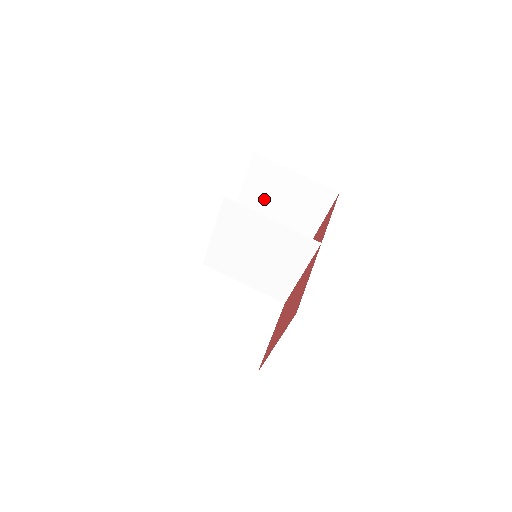
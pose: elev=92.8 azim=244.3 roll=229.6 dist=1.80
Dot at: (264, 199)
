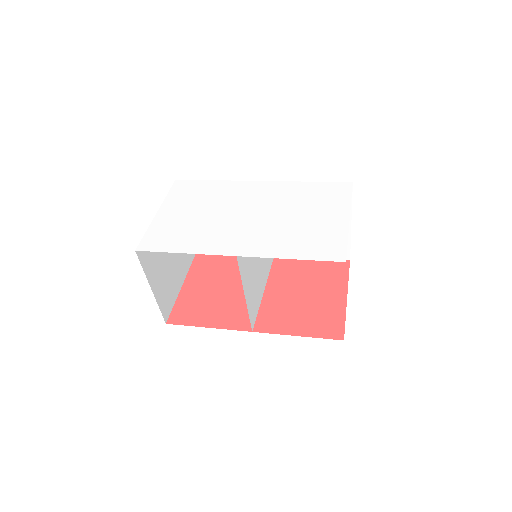
Dot at: occluded
